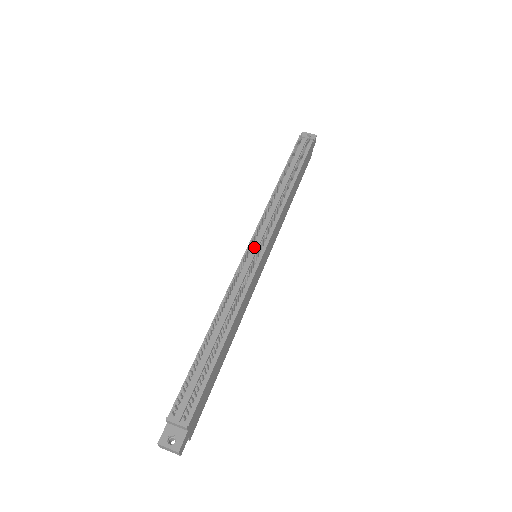
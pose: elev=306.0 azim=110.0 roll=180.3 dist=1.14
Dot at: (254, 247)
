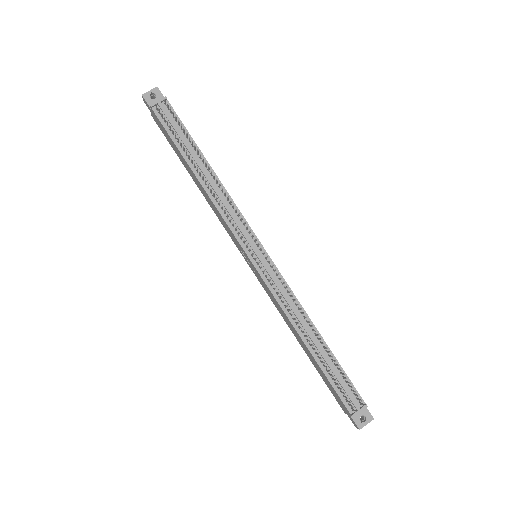
Dot at: (256, 255)
